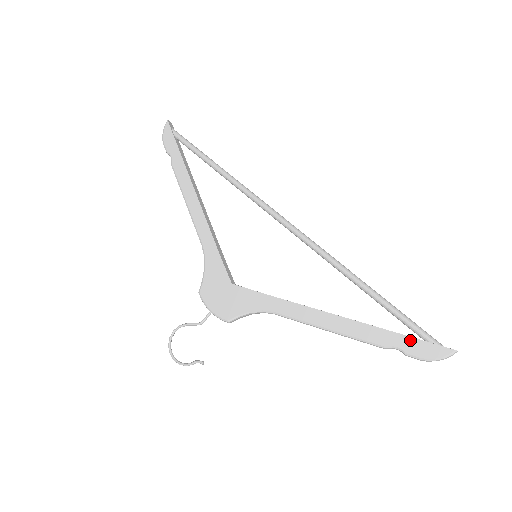
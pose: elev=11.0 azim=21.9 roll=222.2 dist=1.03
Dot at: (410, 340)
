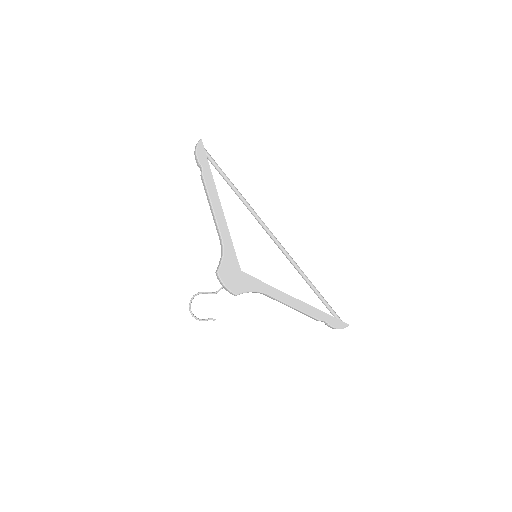
Dot at: (332, 318)
